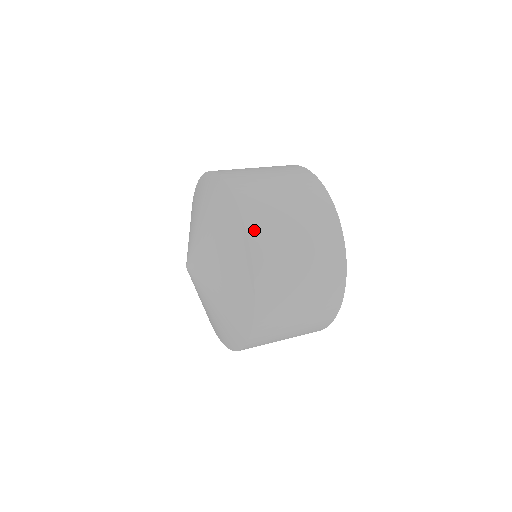
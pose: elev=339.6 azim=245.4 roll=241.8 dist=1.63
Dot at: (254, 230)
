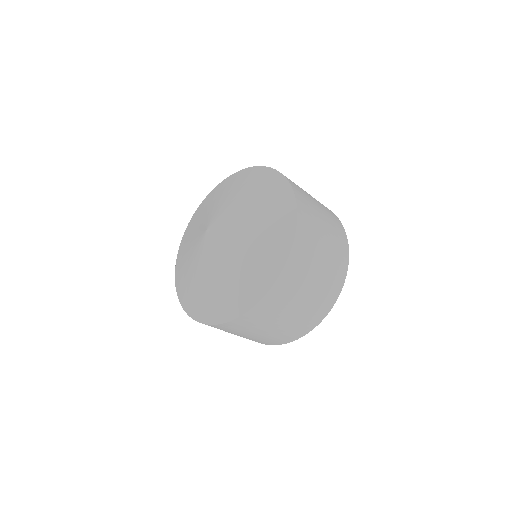
Dot at: (300, 202)
